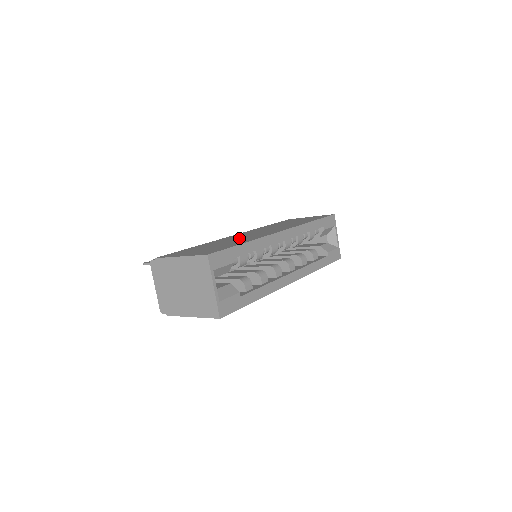
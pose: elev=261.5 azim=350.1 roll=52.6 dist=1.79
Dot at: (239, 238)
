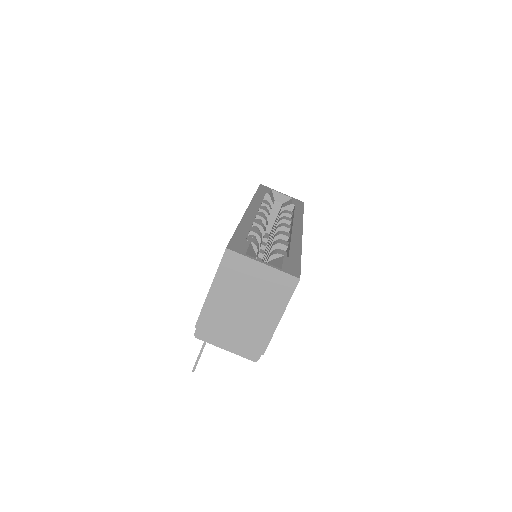
Dot at: occluded
